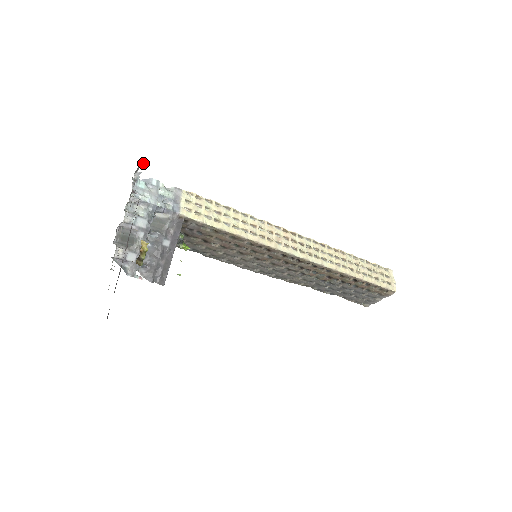
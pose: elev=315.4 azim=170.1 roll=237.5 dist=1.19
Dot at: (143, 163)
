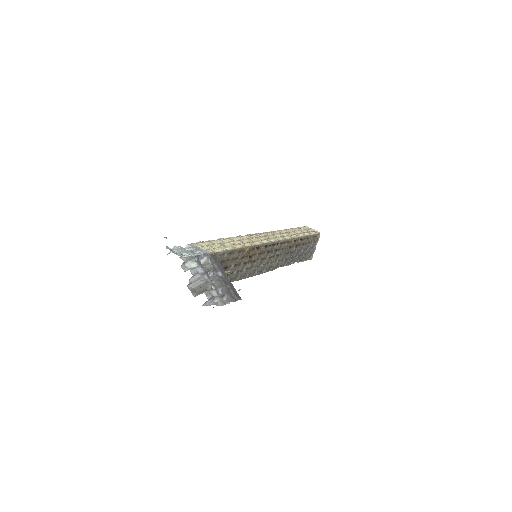
Dot at: (166, 238)
